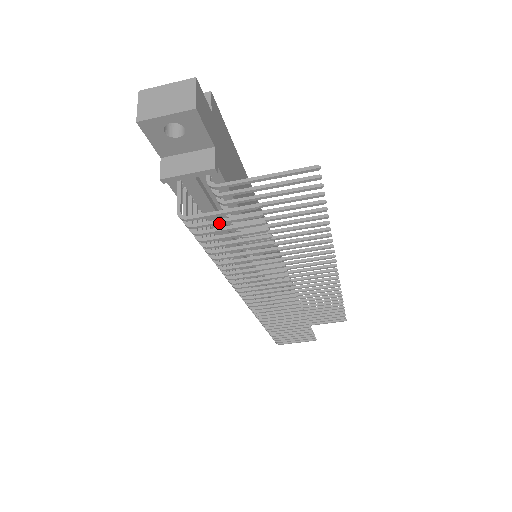
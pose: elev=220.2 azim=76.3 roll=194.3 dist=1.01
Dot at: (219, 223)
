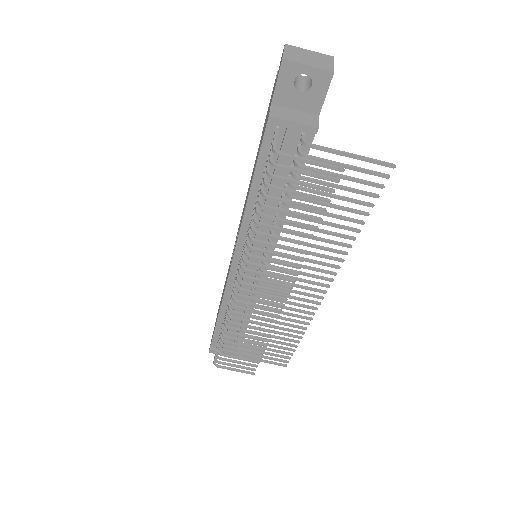
Dot at: (301, 172)
